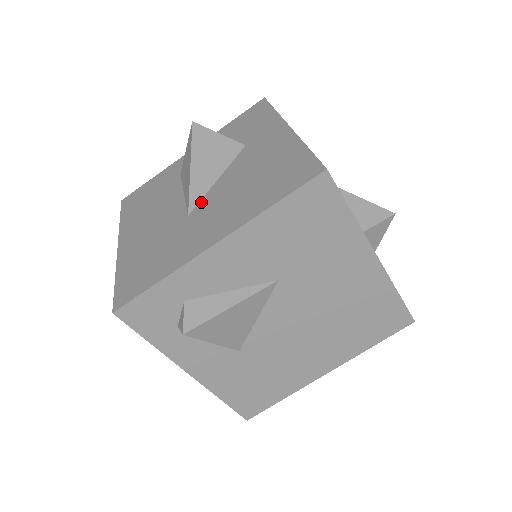
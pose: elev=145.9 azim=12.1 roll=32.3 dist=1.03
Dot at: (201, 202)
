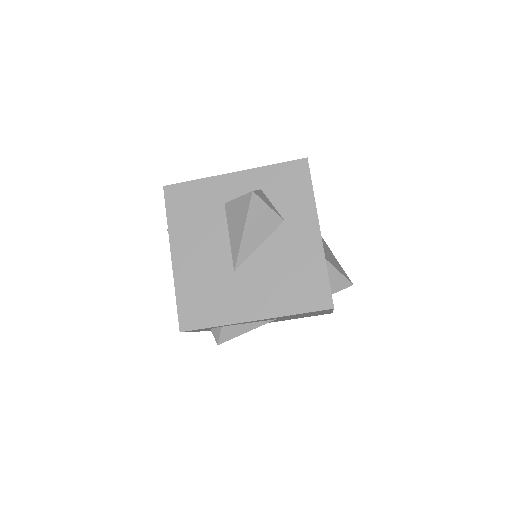
Dot at: (245, 264)
